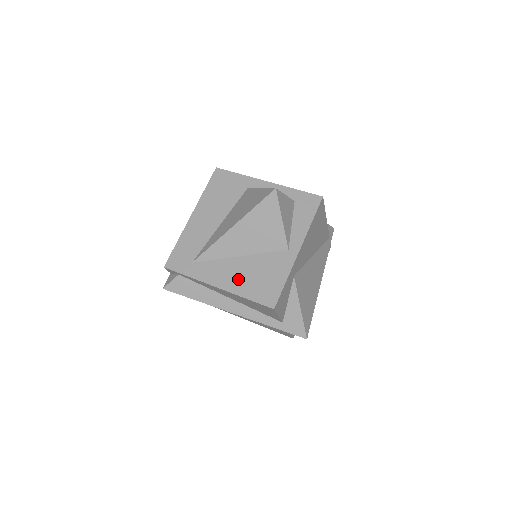
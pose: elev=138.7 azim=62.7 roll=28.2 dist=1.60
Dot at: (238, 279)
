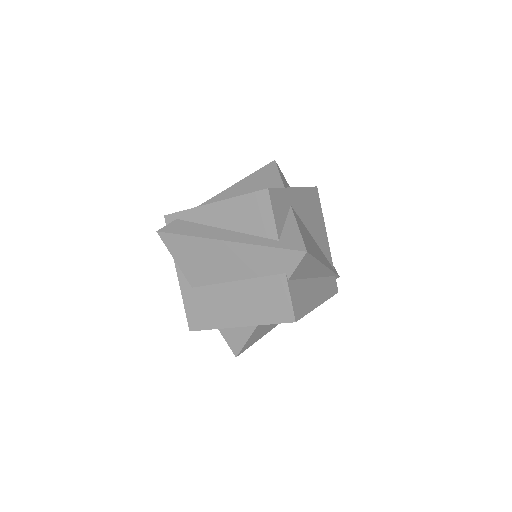
Dot at: occluded
